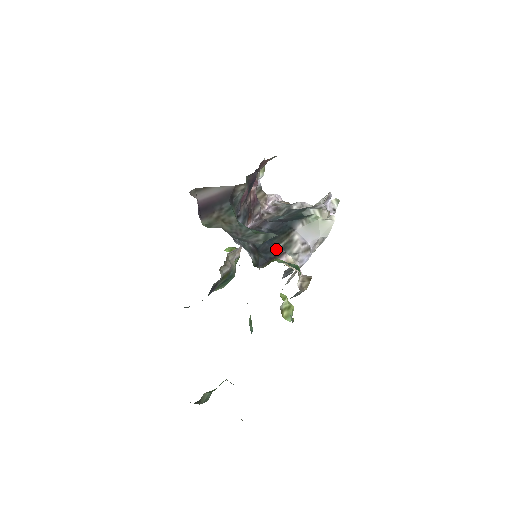
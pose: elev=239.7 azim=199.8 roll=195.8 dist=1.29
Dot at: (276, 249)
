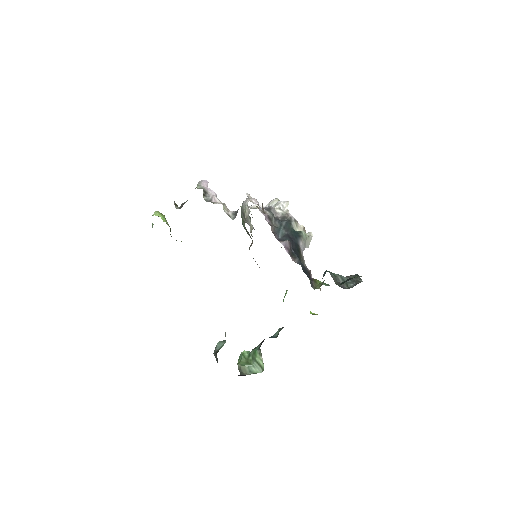
Dot at: (305, 268)
